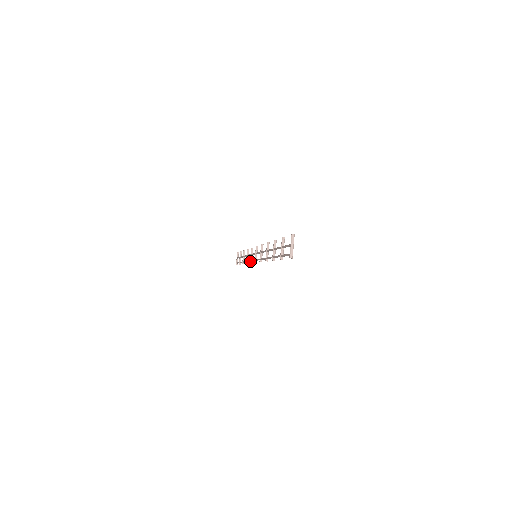
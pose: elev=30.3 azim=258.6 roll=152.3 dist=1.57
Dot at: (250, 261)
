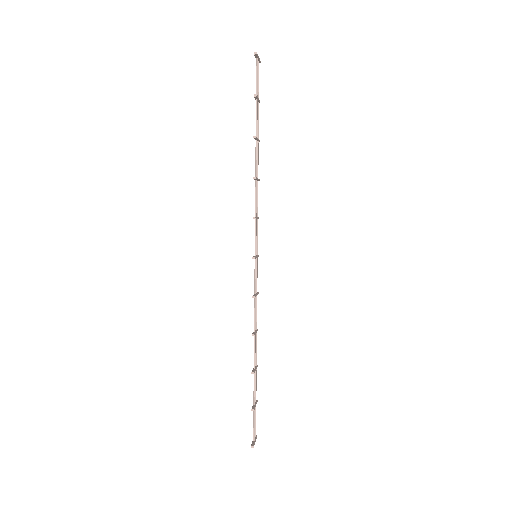
Dot at: occluded
